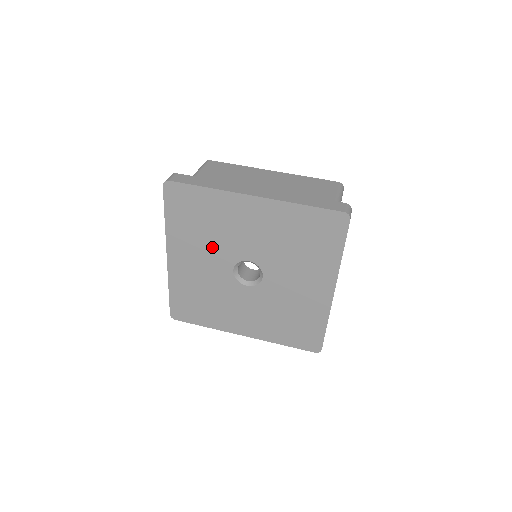
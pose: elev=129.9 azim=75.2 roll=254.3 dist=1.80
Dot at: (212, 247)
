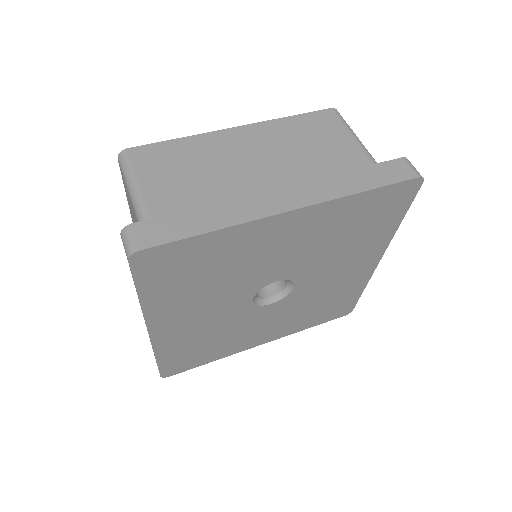
Dot at: (222, 292)
